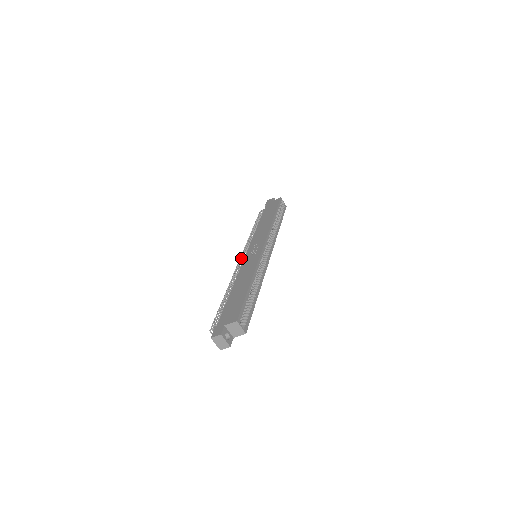
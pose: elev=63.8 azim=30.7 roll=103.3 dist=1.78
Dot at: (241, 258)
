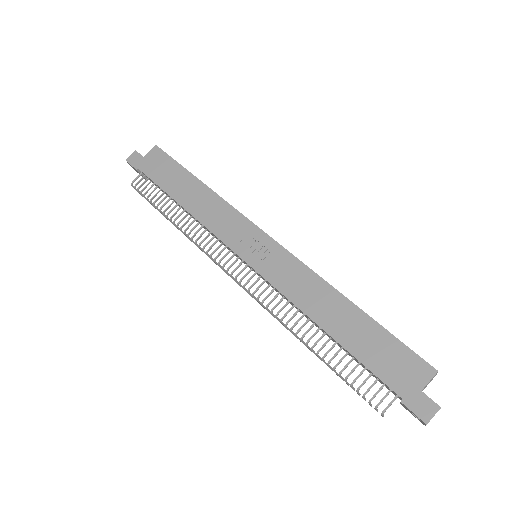
Dot at: (227, 273)
